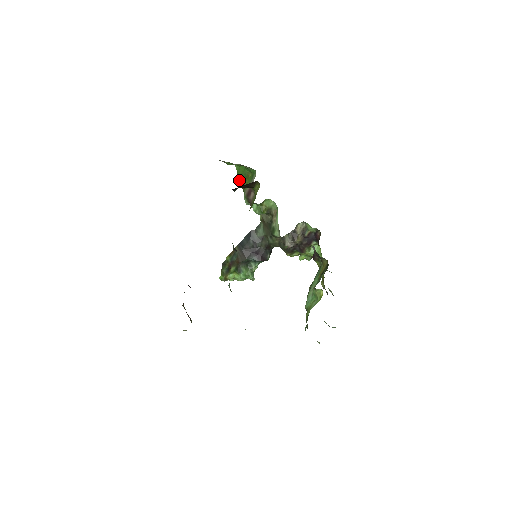
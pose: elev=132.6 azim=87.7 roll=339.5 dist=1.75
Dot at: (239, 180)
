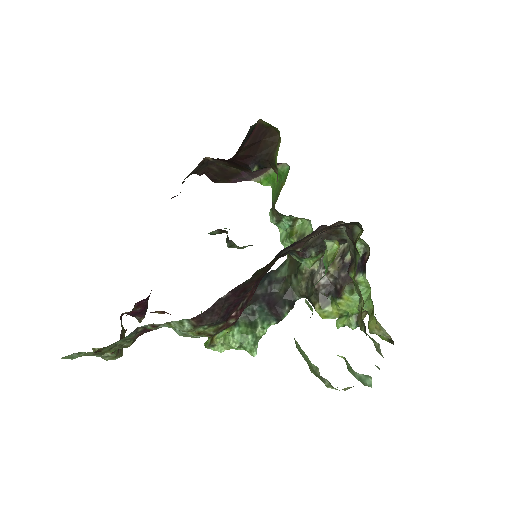
Dot at: occluded
